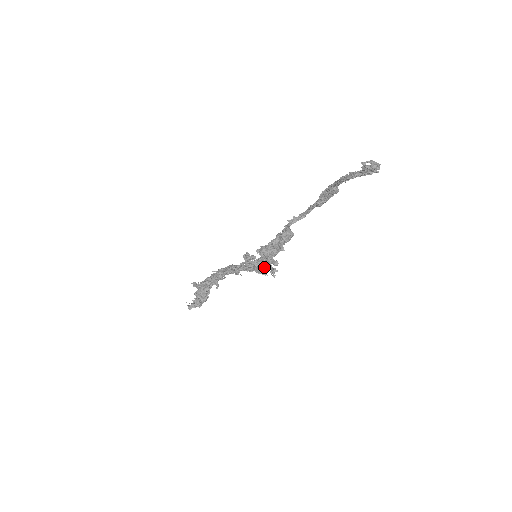
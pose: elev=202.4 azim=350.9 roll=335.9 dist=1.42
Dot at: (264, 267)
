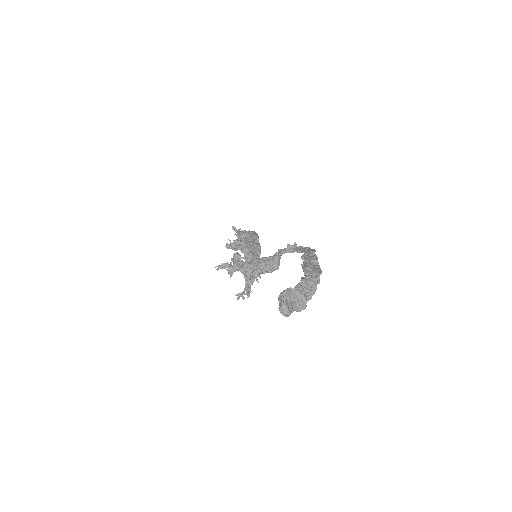
Dot at: occluded
